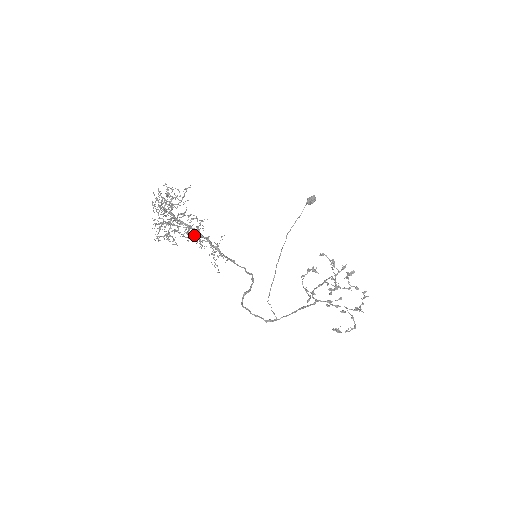
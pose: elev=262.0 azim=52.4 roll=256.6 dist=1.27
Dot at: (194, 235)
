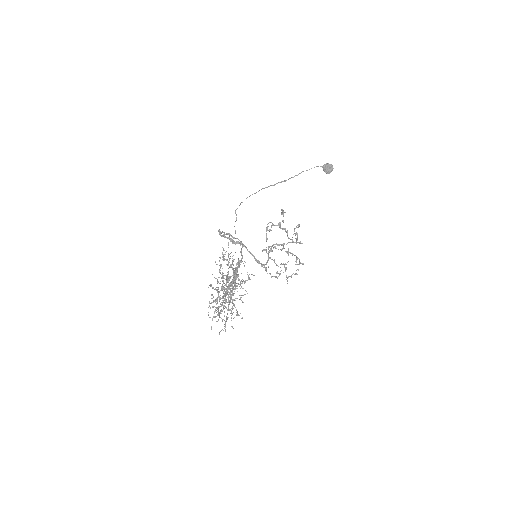
Dot at: occluded
